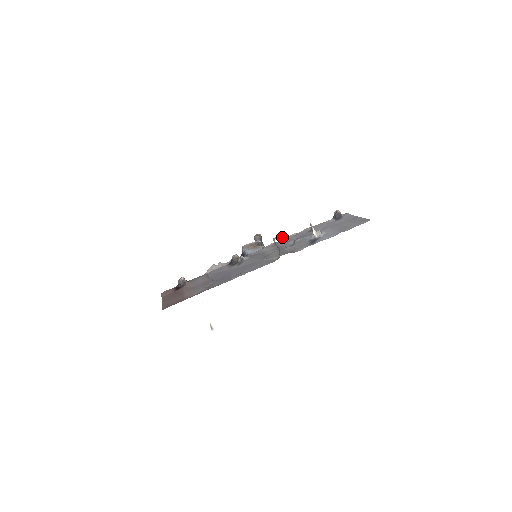
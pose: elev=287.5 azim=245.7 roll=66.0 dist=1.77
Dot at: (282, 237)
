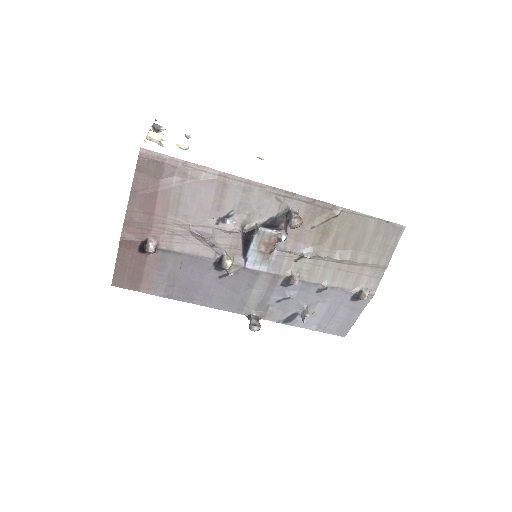
Dot at: occluded
